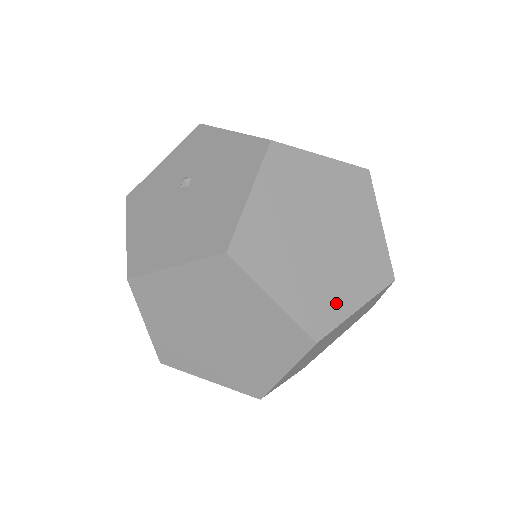
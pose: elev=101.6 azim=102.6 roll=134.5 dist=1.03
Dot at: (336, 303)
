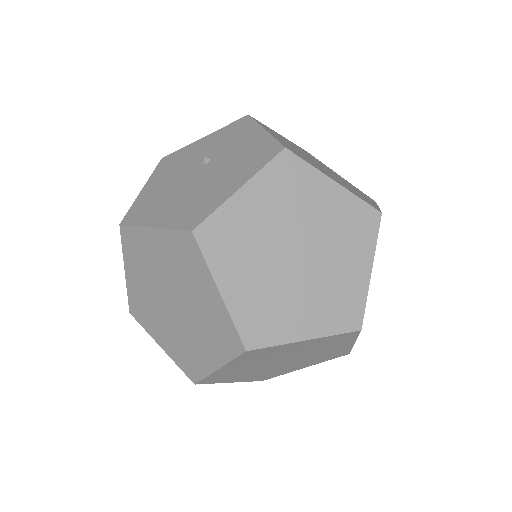
Dot at: (284, 324)
